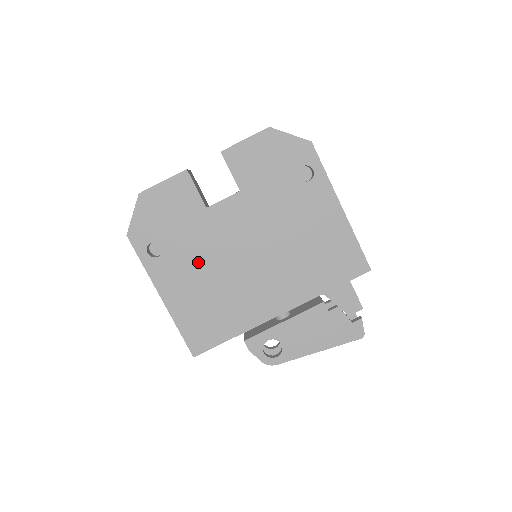
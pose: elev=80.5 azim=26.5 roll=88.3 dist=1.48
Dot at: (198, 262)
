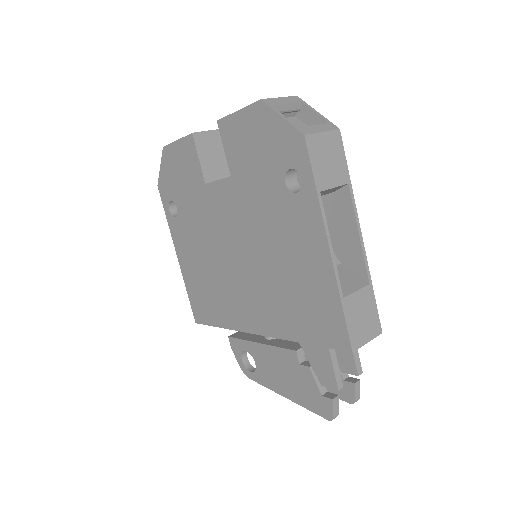
Dot at: (199, 238)
